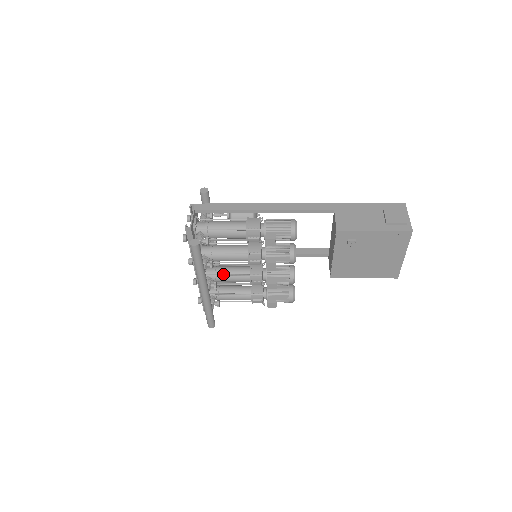
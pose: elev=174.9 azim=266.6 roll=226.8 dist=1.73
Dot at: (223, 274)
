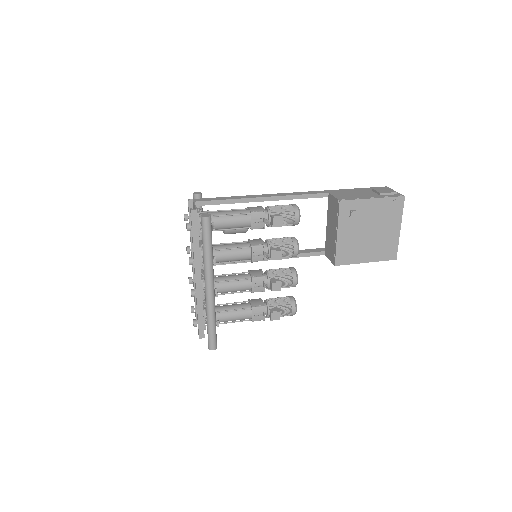
Dot at: (223, 280)
